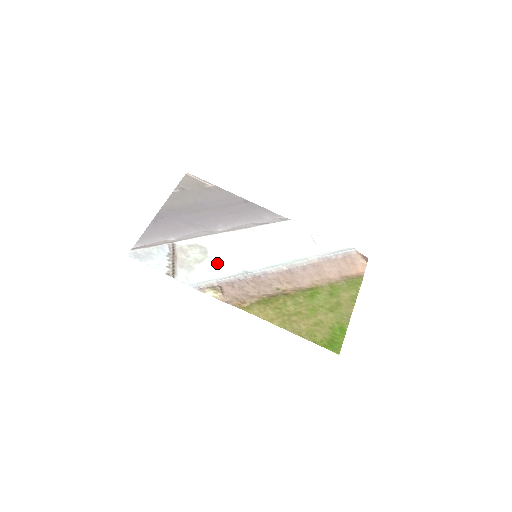
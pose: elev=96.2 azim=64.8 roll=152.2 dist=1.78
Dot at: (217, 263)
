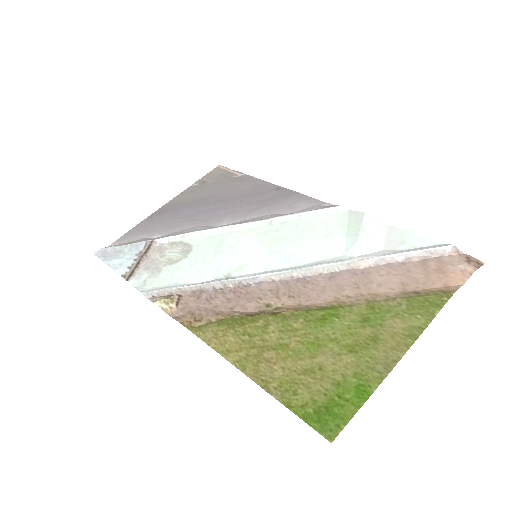
Dot at: (194, 265)
